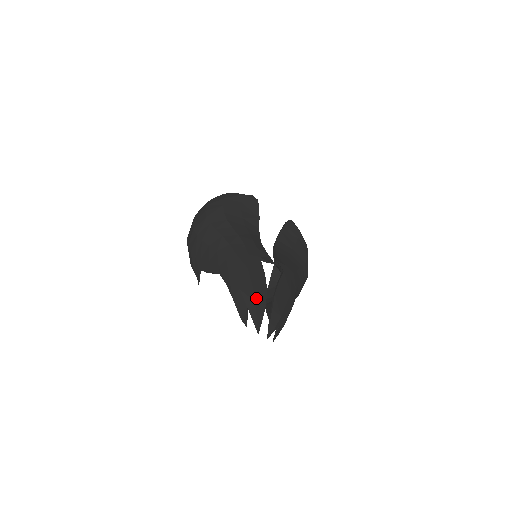
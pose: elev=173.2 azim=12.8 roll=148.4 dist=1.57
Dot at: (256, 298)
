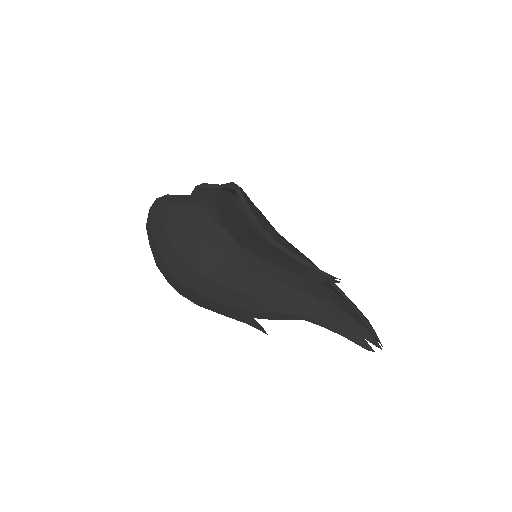
Dot at: (365, 327)
